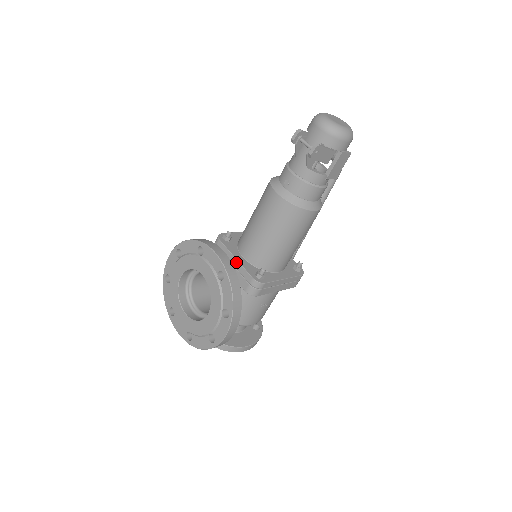
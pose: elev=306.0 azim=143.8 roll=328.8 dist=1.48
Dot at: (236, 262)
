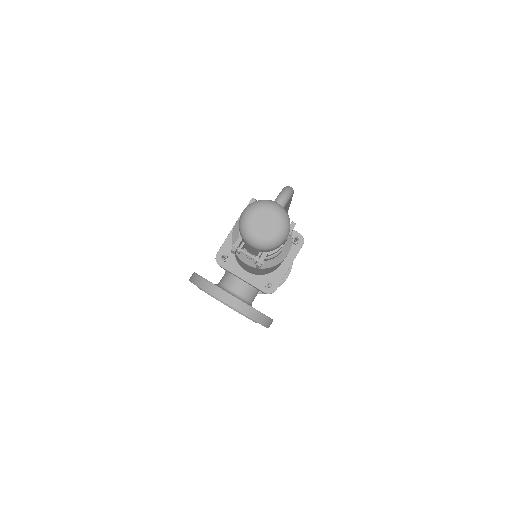
Dot at: occluded
